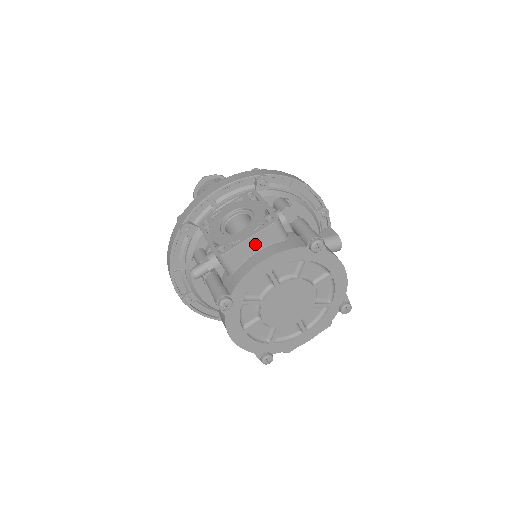
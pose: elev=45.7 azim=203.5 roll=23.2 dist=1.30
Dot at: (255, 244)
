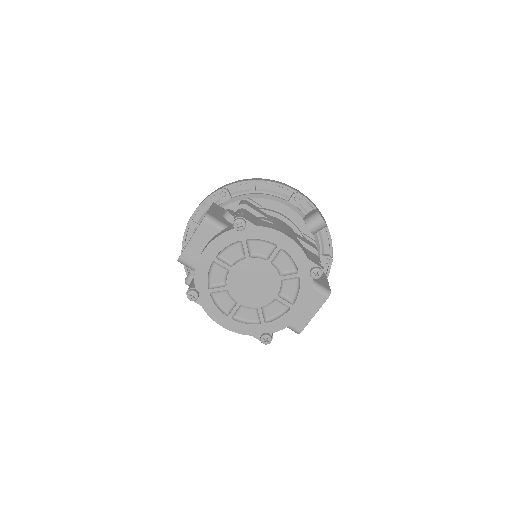
Dot at: (199, 242)
